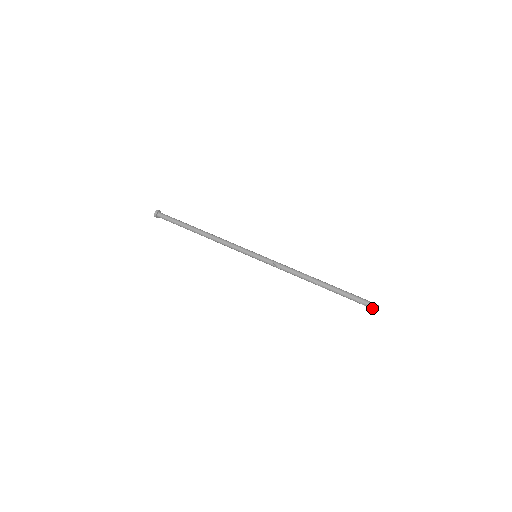
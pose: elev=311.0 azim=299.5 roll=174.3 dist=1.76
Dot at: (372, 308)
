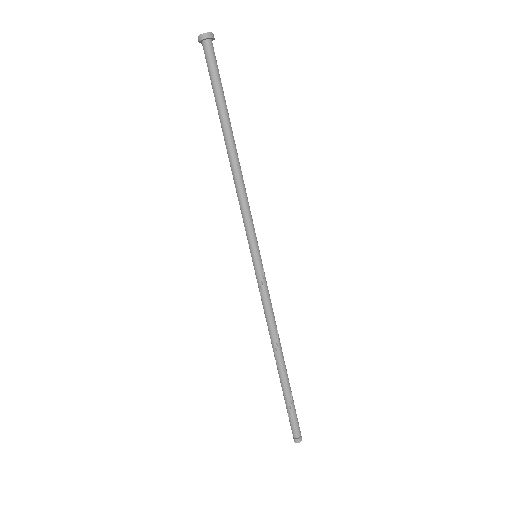
Dot at: (293, 434)
